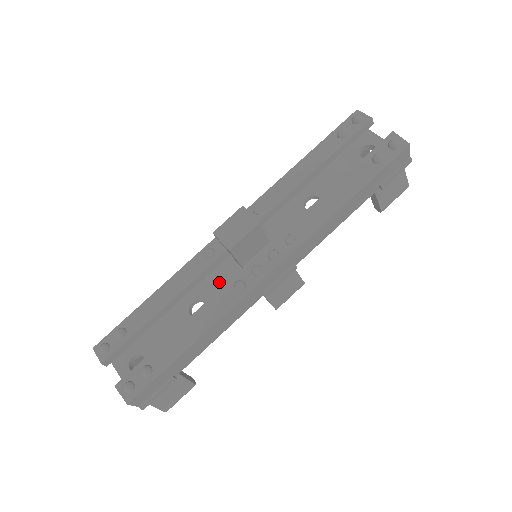
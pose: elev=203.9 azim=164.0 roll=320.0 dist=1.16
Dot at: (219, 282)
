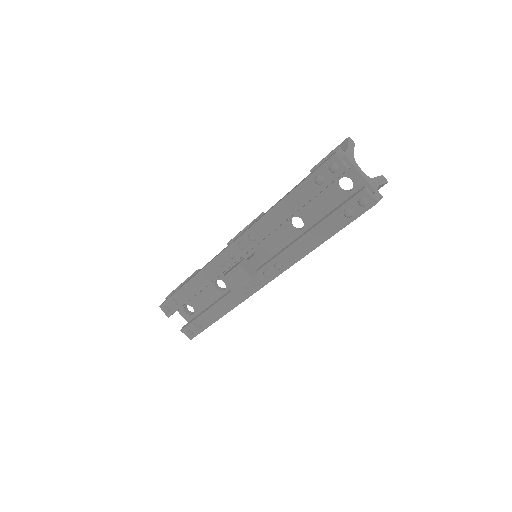
Dot at: occluded
